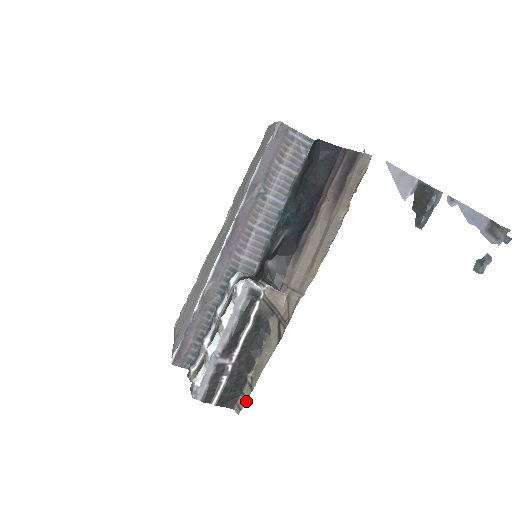
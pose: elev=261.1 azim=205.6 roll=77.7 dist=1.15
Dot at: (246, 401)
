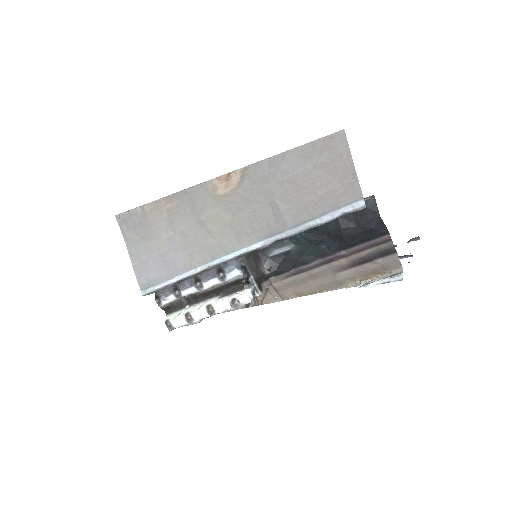
Dot at: occluded
